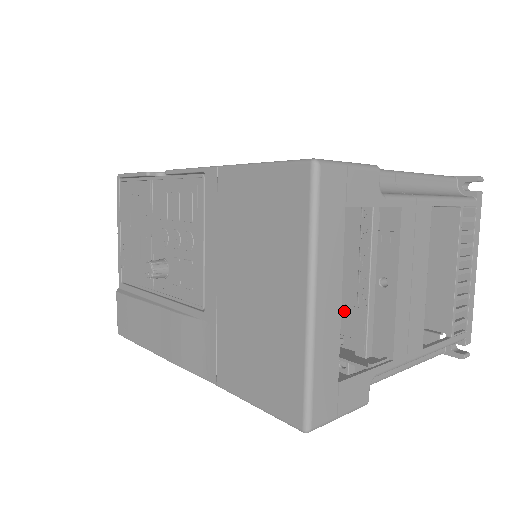
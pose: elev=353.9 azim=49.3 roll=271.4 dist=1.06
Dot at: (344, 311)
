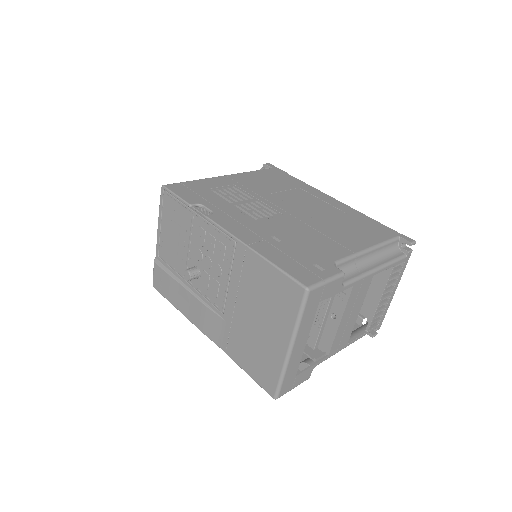
Dot at: occluded
